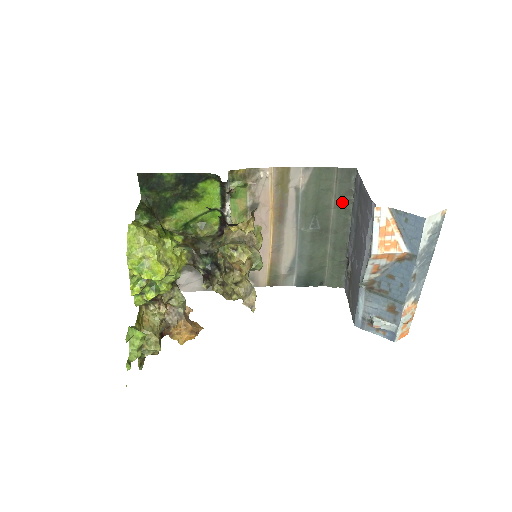
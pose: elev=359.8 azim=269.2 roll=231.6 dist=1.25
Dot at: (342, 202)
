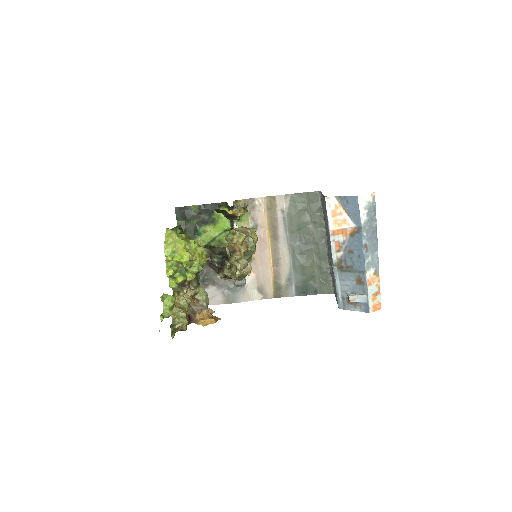
Dot at: (316, 218)
